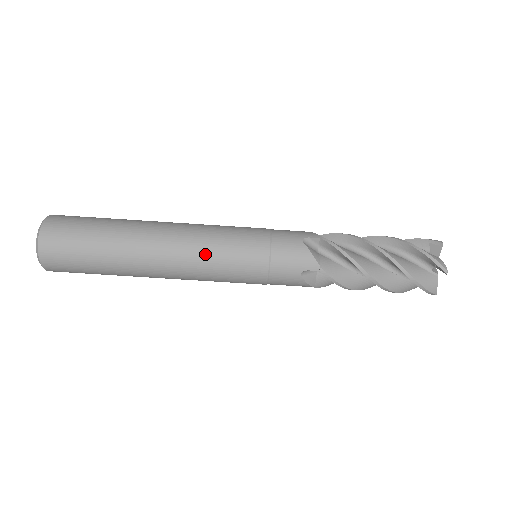
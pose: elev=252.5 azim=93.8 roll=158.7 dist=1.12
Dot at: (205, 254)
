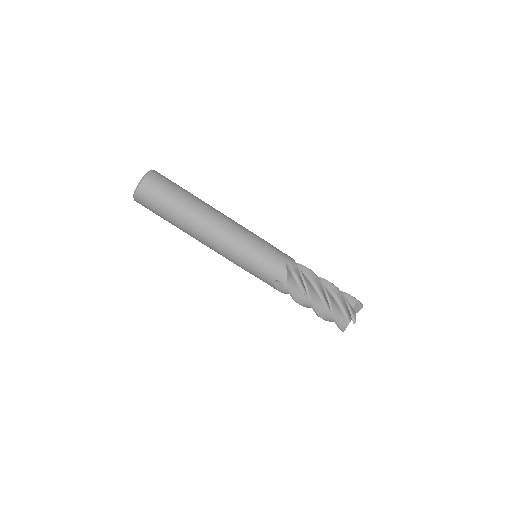
Dot at: (239, 226)
